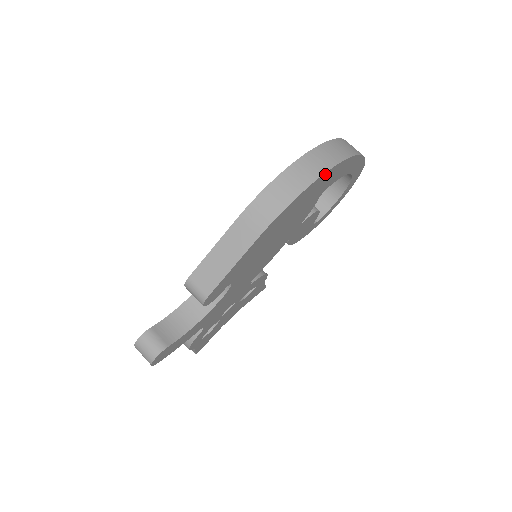
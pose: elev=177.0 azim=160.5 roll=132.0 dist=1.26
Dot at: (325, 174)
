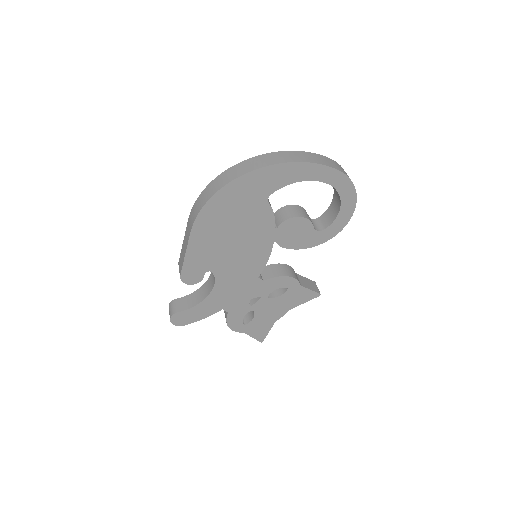
Dot at: (235, 182)
